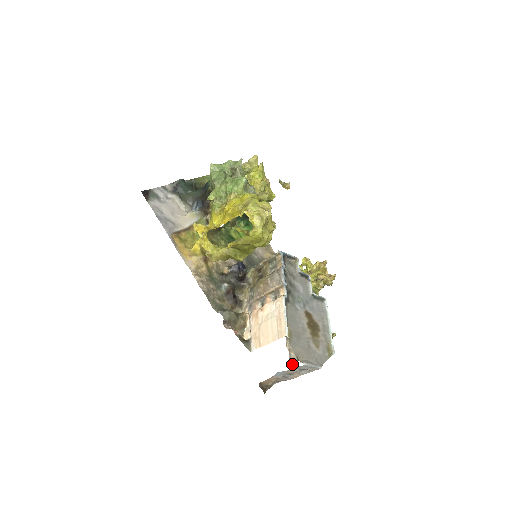
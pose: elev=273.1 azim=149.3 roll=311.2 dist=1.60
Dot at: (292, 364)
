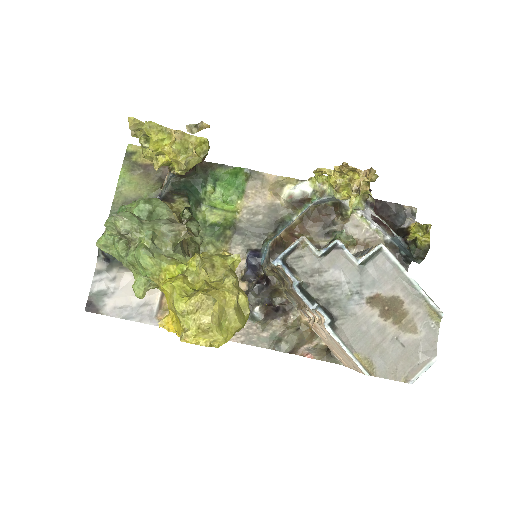
Dot at: occluded
